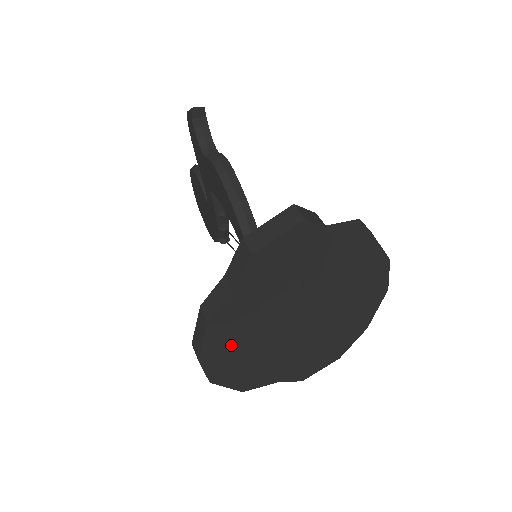
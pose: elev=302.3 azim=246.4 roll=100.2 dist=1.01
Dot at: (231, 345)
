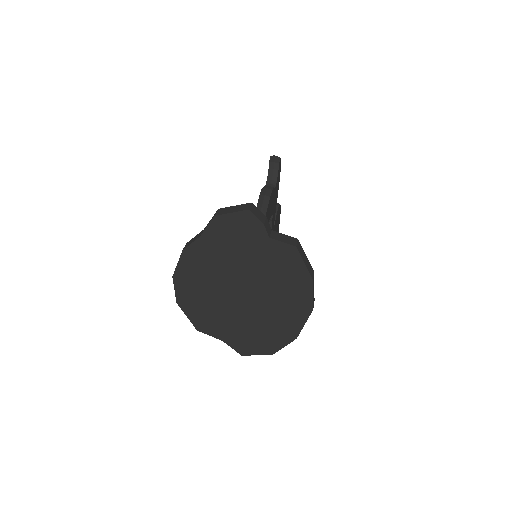
Dot at: (194, 280)
